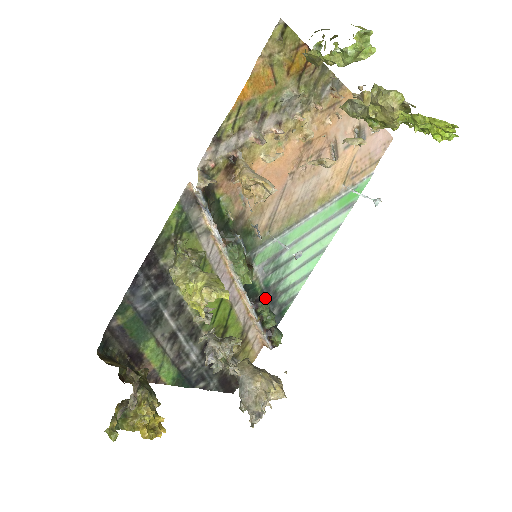
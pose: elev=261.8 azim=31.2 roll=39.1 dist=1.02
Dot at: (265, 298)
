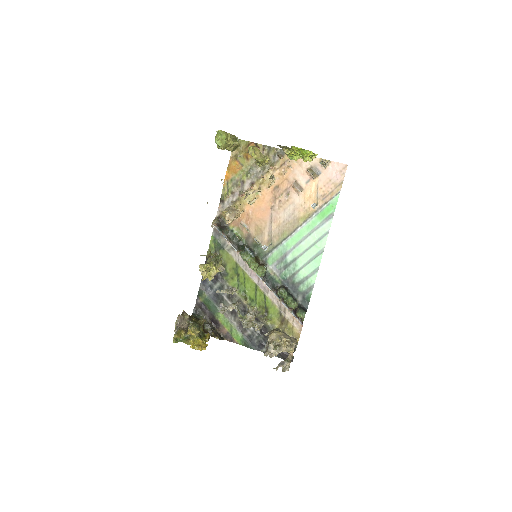
Dot at: (286, 287)
